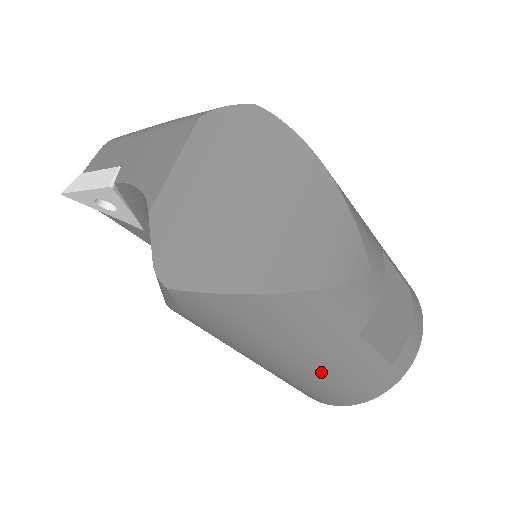
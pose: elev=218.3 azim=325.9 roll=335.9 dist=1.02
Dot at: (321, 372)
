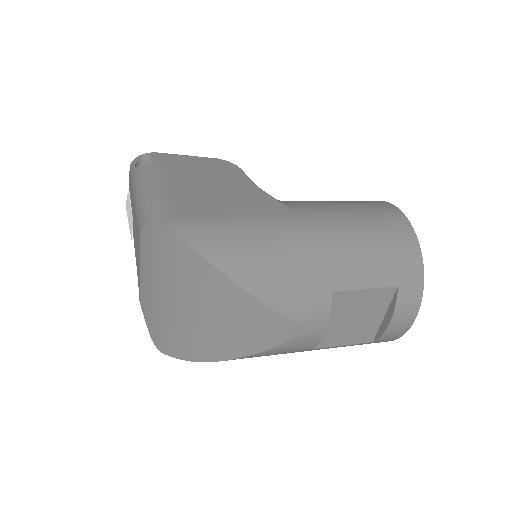
Dot at: occluded
